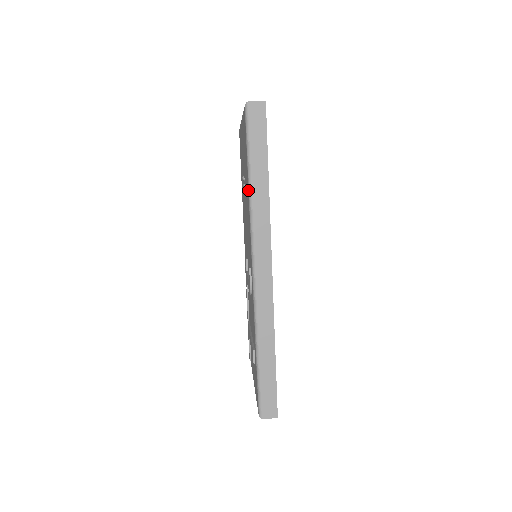
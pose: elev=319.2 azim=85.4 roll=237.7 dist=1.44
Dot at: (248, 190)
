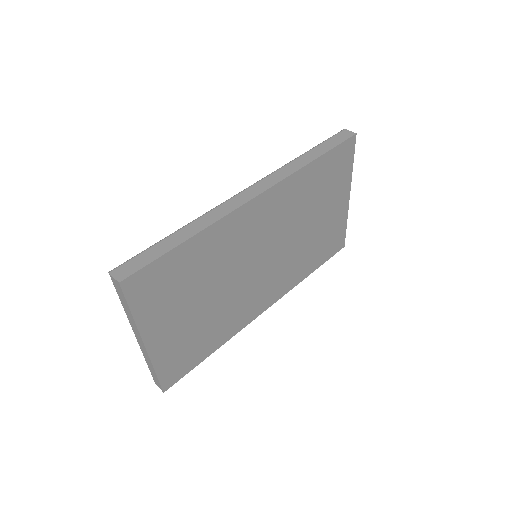
Dot at: (296, 159)
